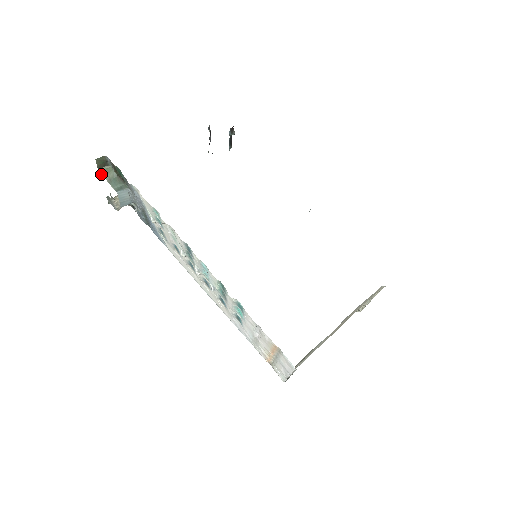
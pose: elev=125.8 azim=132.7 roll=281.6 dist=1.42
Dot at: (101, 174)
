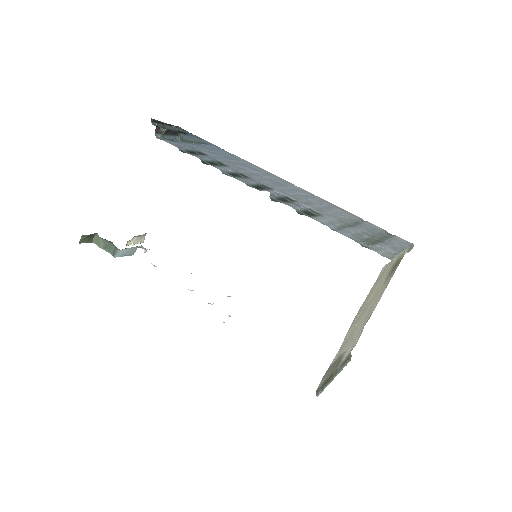
Dot at: occluded
